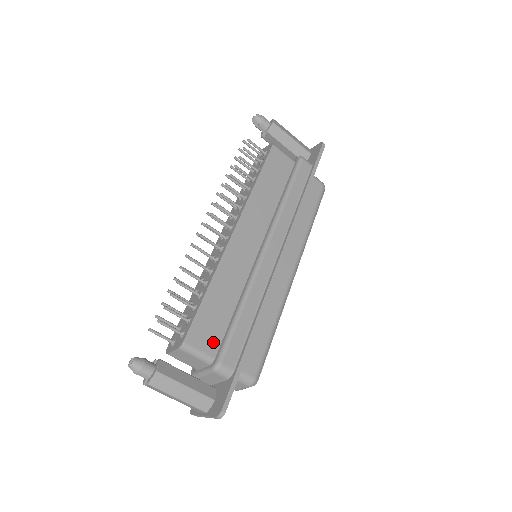
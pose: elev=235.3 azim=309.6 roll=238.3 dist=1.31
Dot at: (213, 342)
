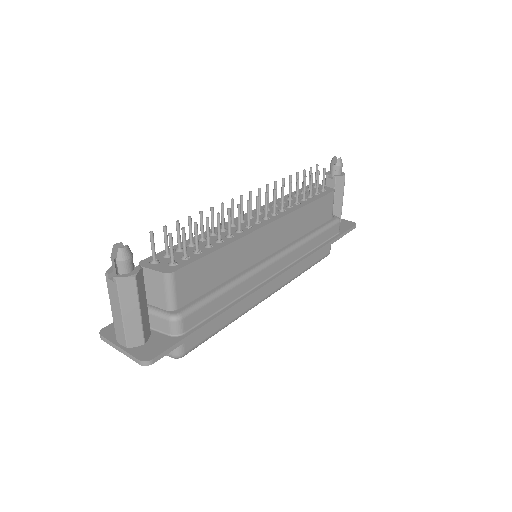
Dot at: (188, 294)
